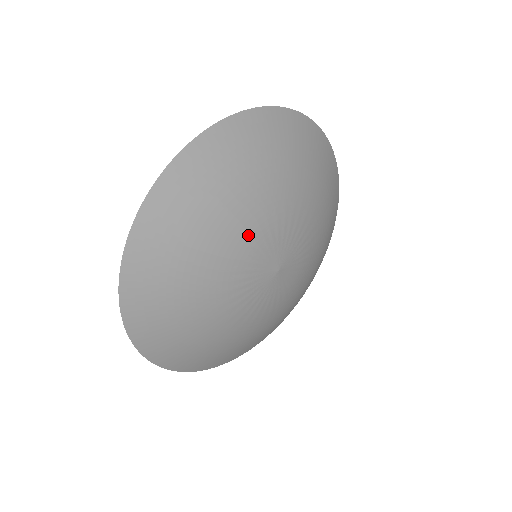
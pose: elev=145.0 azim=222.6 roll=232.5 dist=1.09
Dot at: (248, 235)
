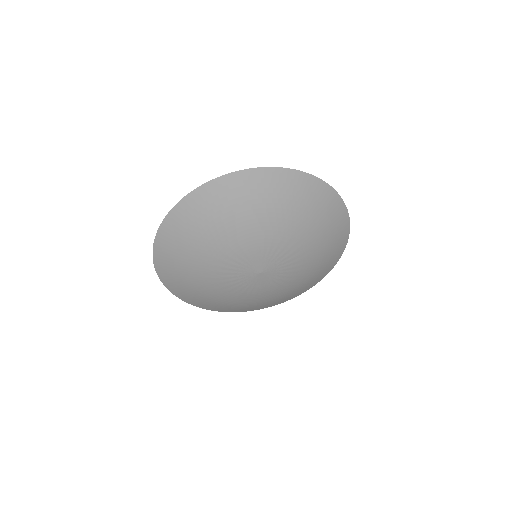
Dot at: (255, 239)
